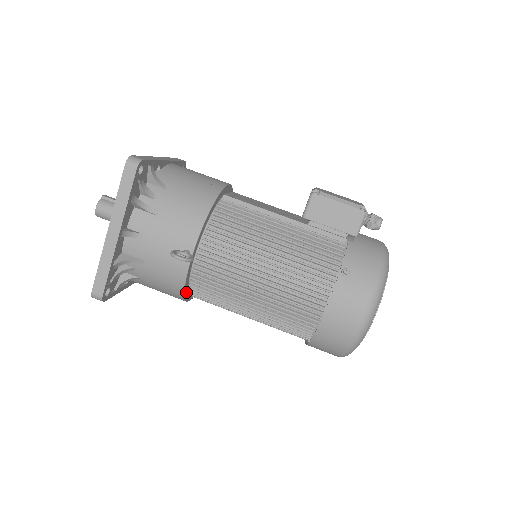
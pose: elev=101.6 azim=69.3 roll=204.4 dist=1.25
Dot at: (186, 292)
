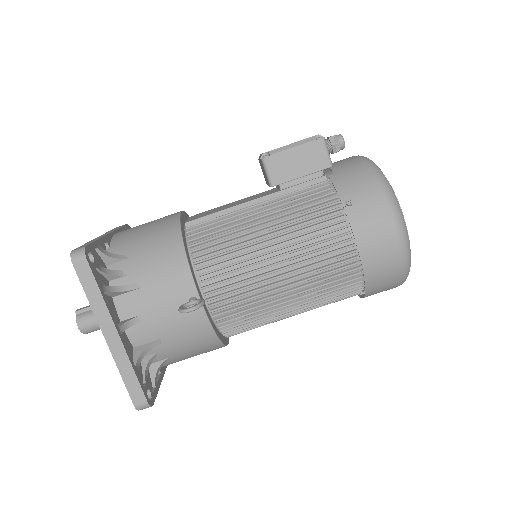
Dot at: (220, 337)
